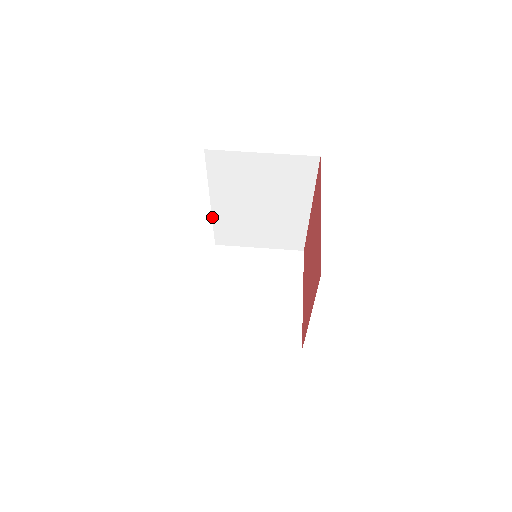
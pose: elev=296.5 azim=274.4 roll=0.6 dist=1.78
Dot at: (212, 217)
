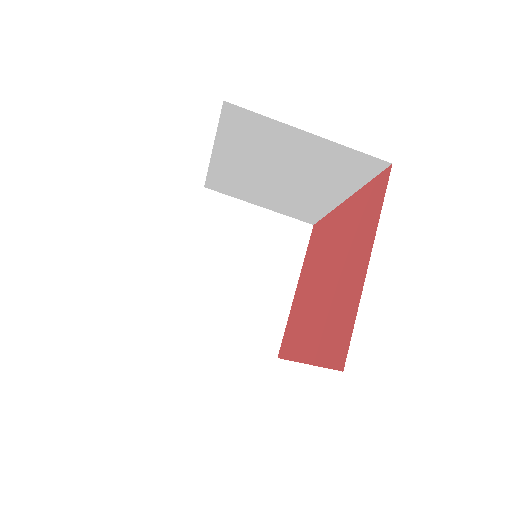
Dot at: (209, 165)
